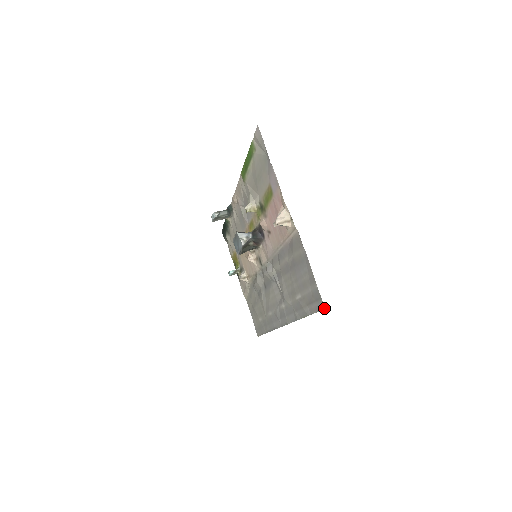
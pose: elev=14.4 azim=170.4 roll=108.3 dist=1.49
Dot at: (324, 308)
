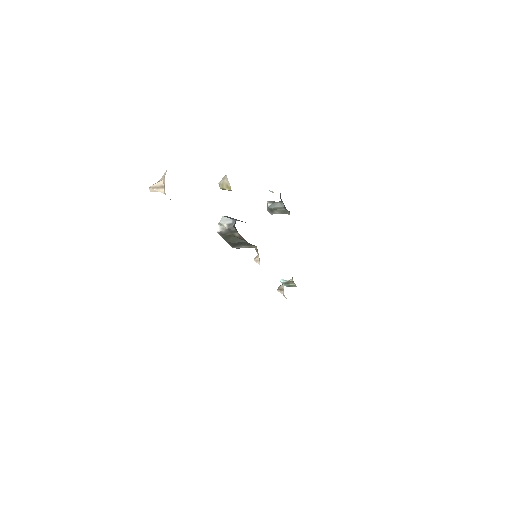
Dot at: occluded
